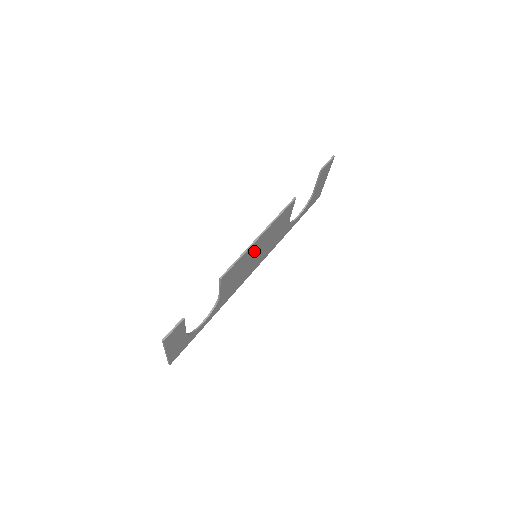
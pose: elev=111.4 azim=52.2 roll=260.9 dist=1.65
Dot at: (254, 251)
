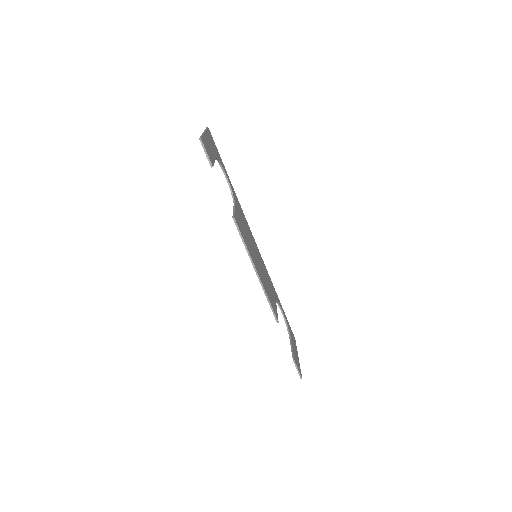
Dot at: (259, 270)
